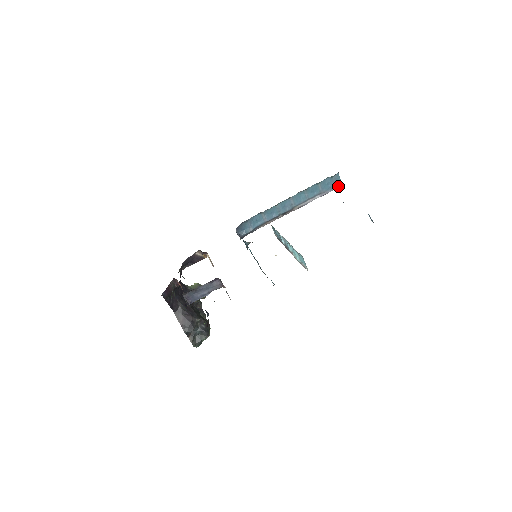
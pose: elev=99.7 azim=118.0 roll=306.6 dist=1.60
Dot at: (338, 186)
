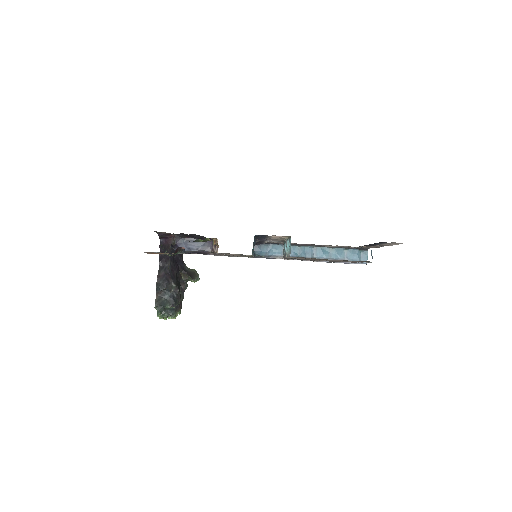
Dot at: (363, 263)
